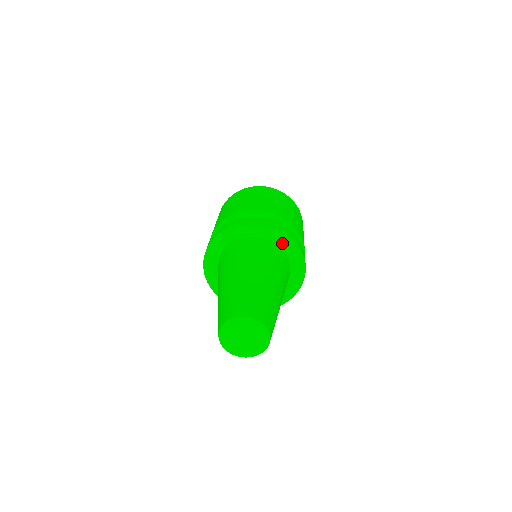
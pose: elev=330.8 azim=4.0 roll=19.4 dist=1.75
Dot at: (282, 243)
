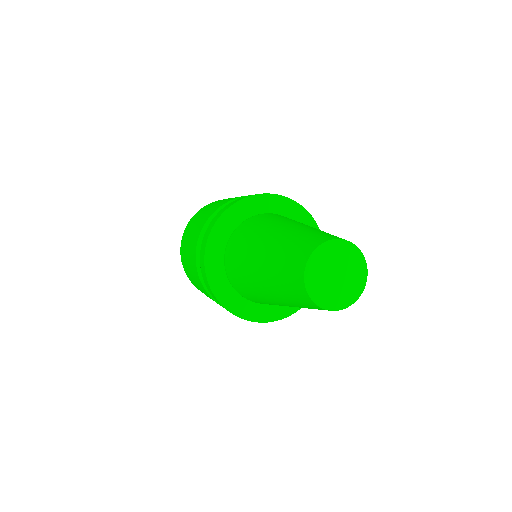
Dot at: (290, 214)
